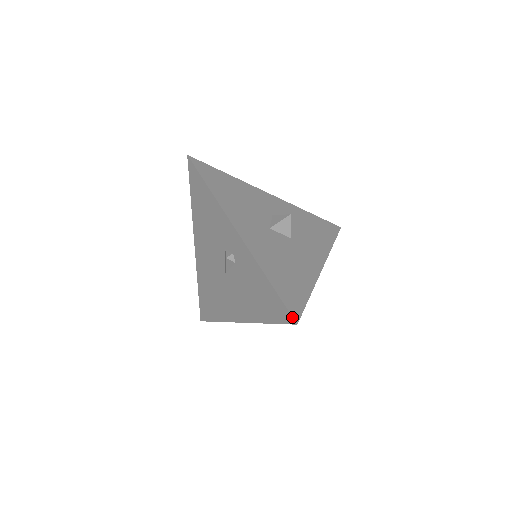
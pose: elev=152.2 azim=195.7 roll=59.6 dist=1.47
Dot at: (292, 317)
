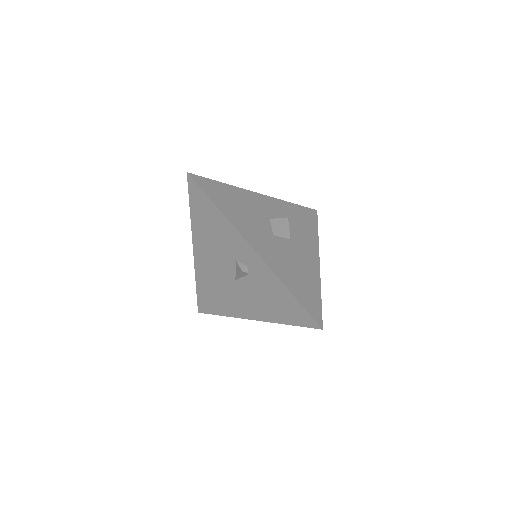
Dot at: (317, 324)
